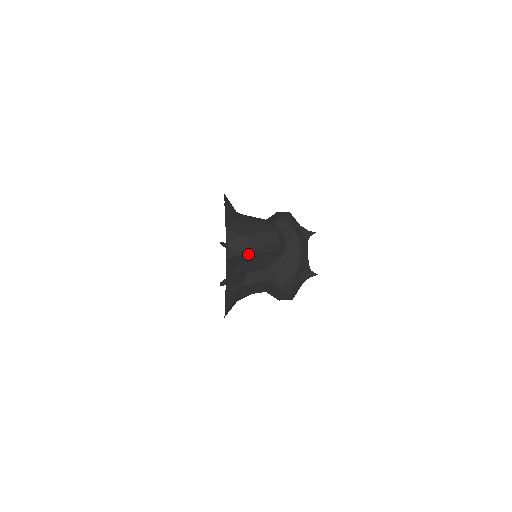
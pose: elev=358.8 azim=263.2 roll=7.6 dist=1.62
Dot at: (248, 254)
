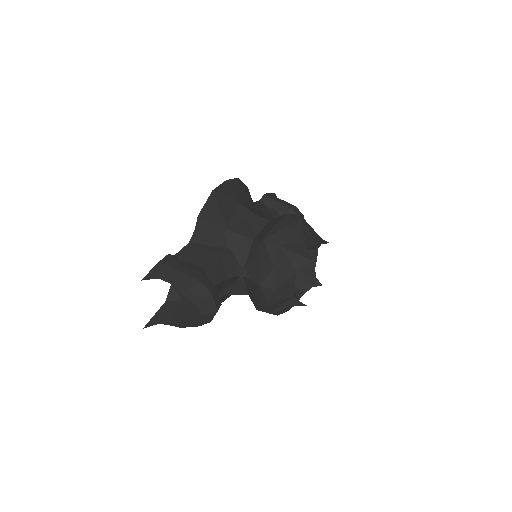
Dot at: (183, 305)
